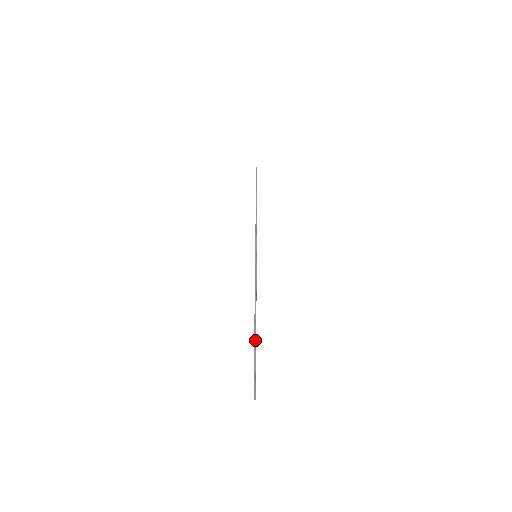
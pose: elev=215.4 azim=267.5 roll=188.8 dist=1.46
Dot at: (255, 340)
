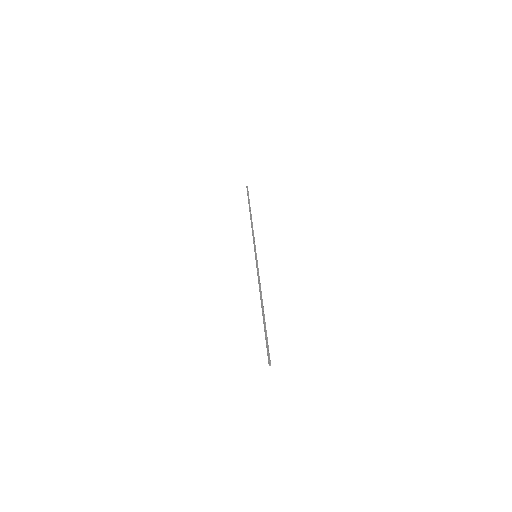
Dot at: occluded
